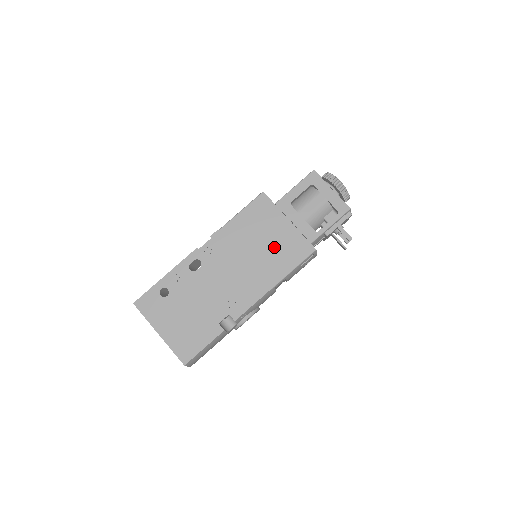
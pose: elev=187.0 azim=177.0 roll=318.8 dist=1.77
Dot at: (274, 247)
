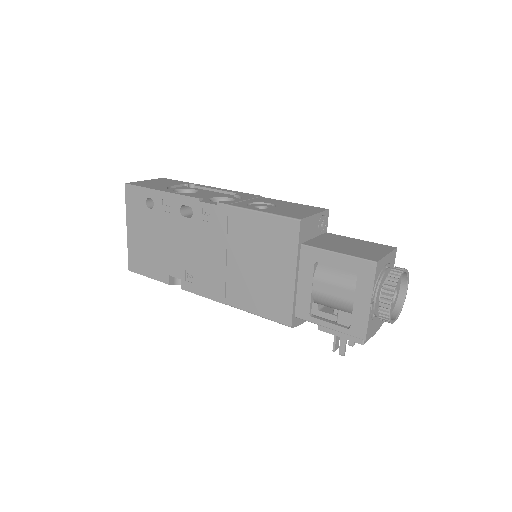
Dot at: (259, 279)
